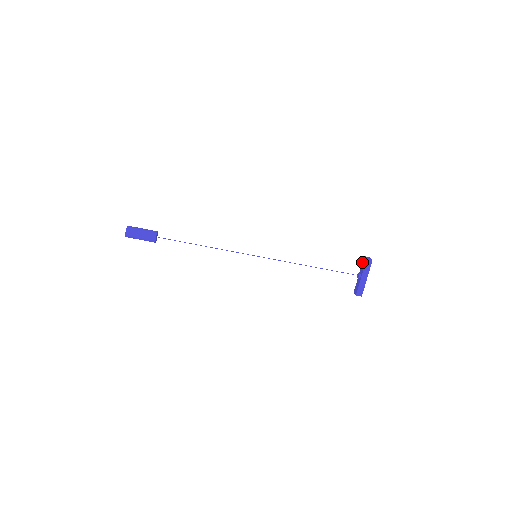
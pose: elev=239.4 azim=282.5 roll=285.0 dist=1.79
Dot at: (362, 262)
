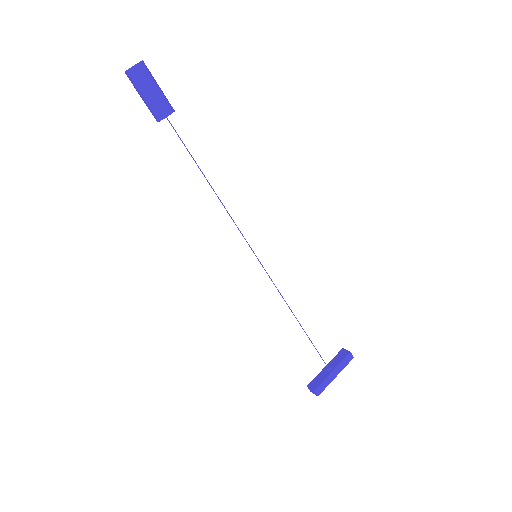
Dot at: (337, 354)
